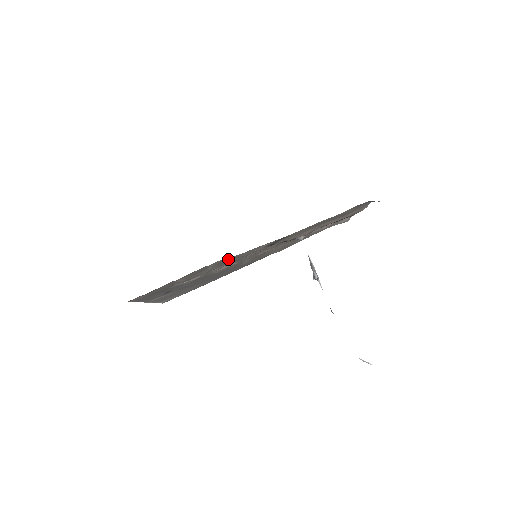
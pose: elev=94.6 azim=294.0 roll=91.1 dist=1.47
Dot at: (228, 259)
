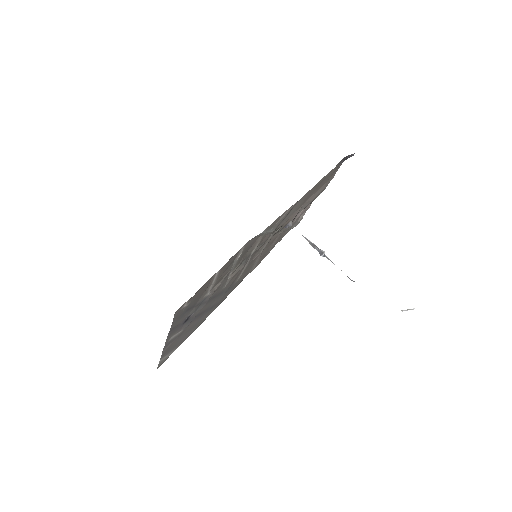
Dot at: (251, 244)
